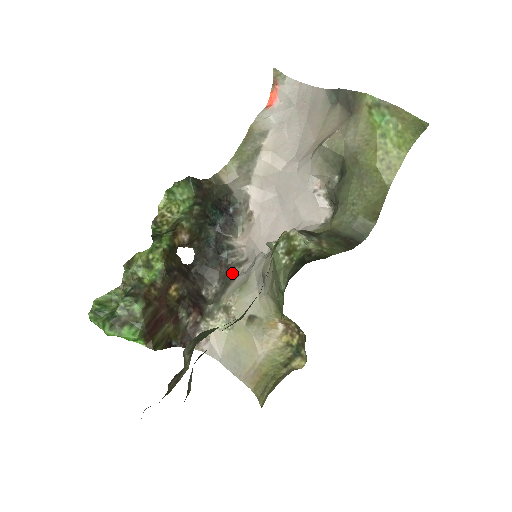
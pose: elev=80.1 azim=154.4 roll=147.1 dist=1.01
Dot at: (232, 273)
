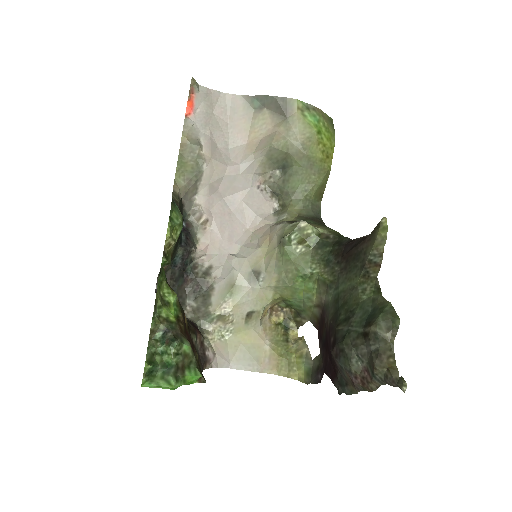
Dot at: (205, 284)
